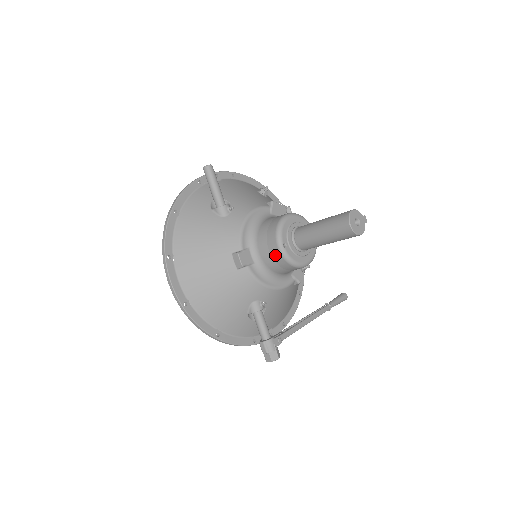
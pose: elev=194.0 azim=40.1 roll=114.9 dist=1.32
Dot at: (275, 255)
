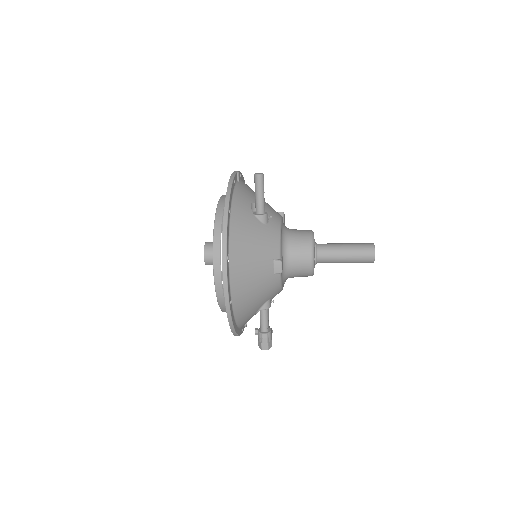
Dot at: (304, 266)
